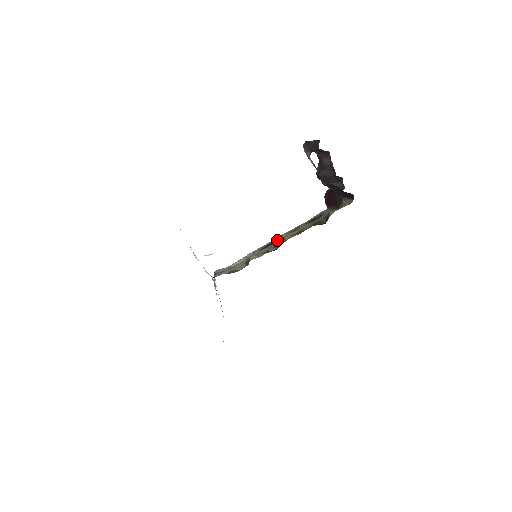
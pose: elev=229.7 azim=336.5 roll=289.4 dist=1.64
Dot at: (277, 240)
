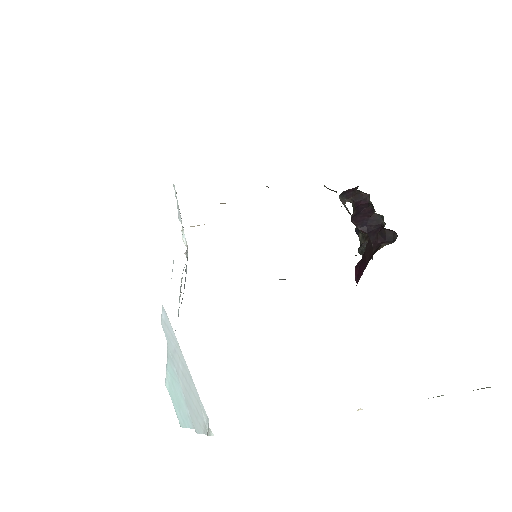
Dot at: occluded
